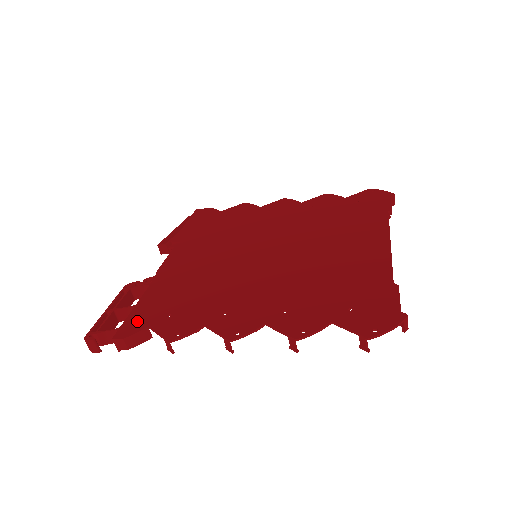
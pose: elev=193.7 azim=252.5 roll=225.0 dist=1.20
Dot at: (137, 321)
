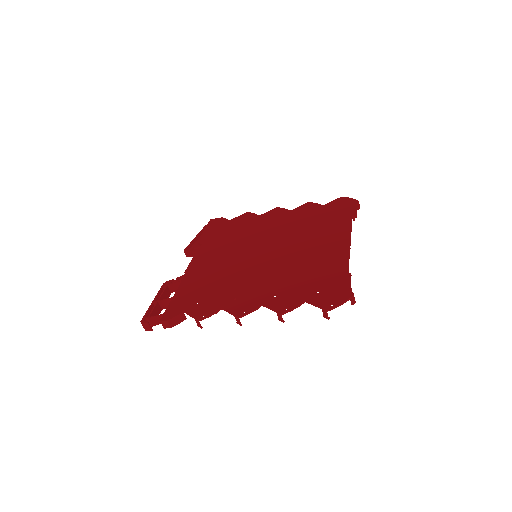
Dot at: (175, 308)
